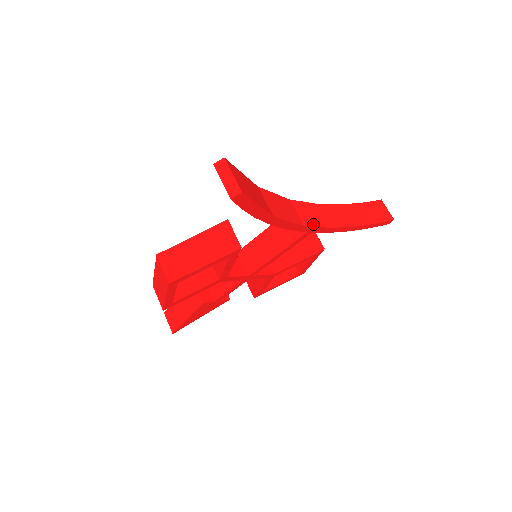
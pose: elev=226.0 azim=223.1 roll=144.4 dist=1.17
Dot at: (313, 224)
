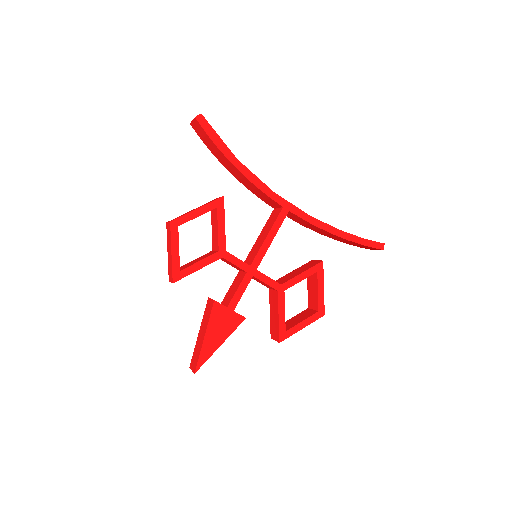
Dot at: (285, 200)
